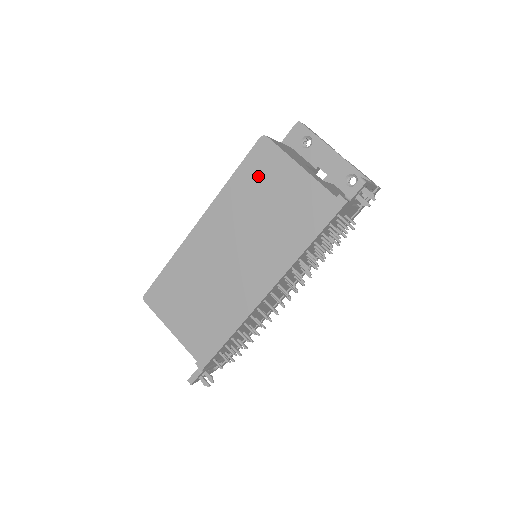
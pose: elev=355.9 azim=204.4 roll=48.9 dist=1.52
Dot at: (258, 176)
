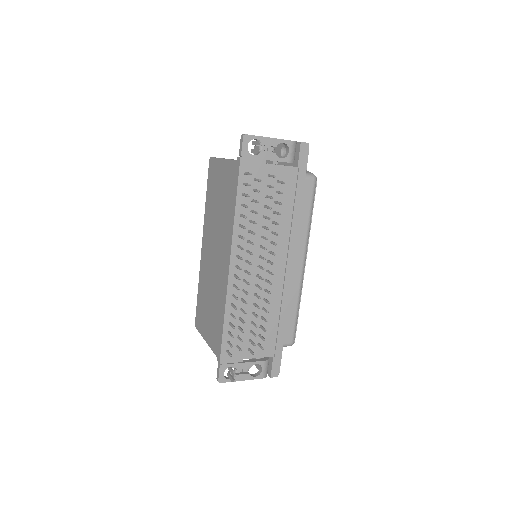
Dot at: (212, 186)
